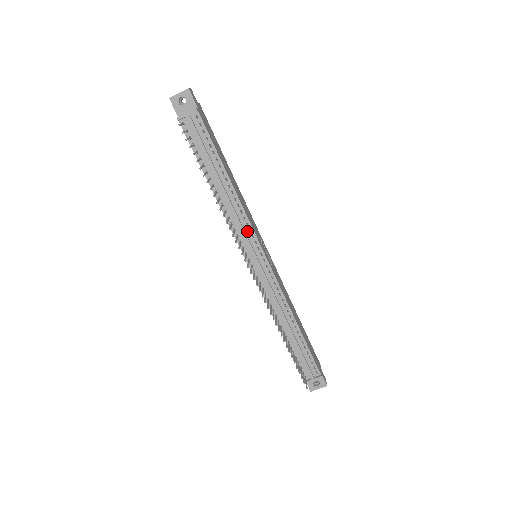
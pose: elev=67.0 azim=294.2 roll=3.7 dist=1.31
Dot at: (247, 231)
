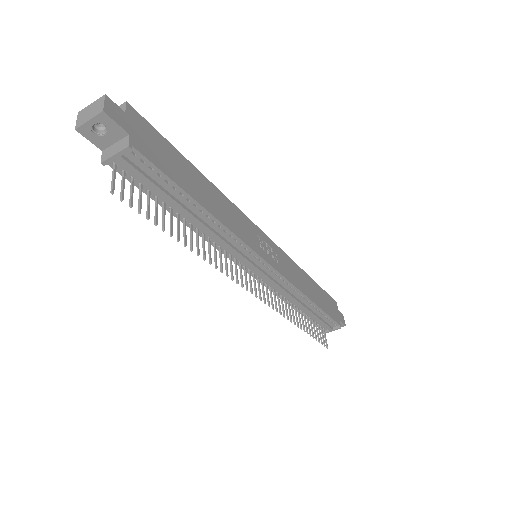
Dot at: (242, 250)
